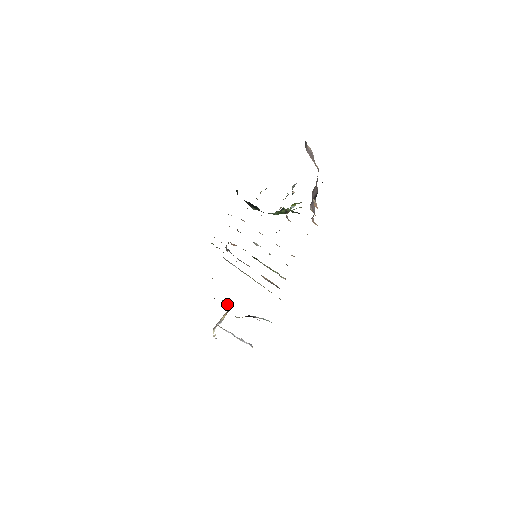
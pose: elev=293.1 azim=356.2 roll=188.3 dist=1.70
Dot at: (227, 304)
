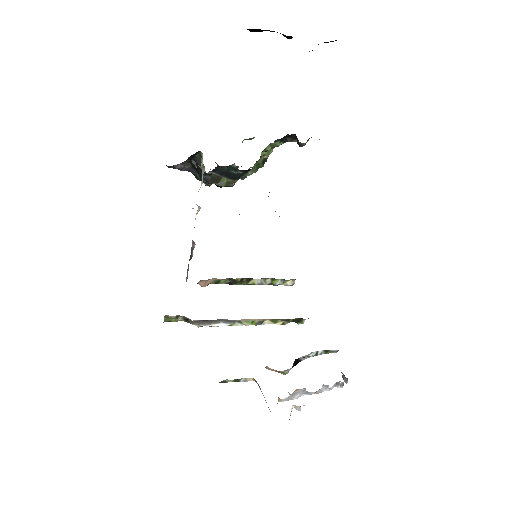
Dot at: occluded
